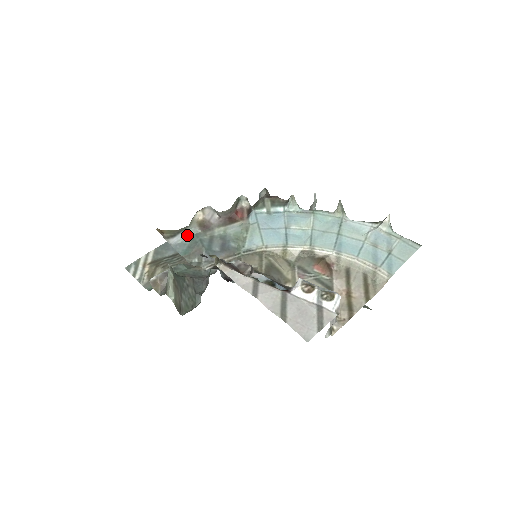
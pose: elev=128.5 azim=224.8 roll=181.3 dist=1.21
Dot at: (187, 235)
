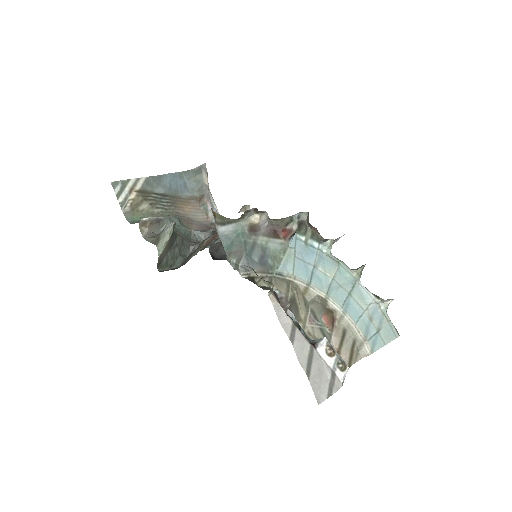
Dot at: (235, 229)
